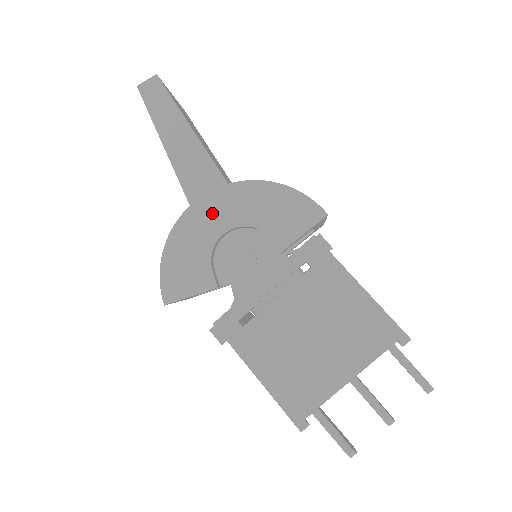
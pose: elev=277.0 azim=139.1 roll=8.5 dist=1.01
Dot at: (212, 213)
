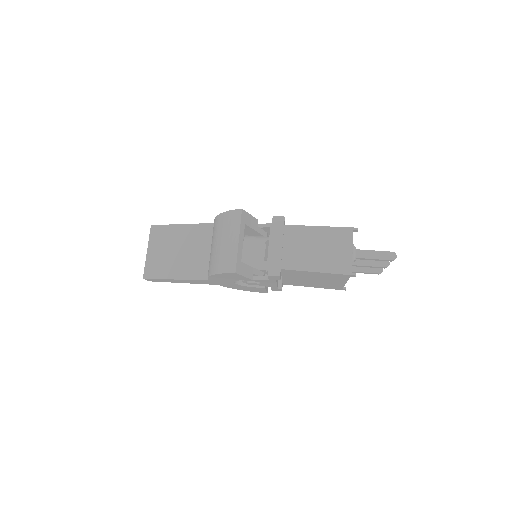
Dot at: occluded
